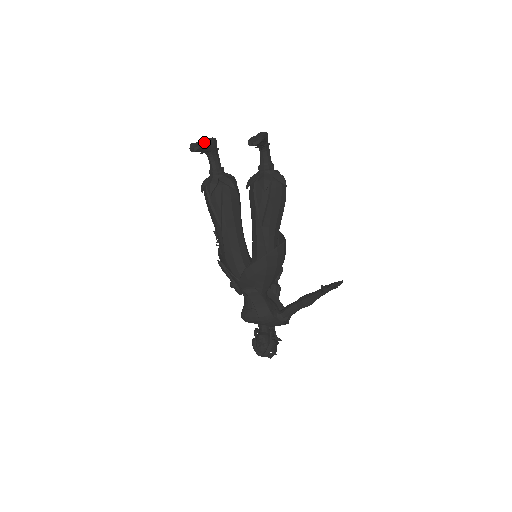
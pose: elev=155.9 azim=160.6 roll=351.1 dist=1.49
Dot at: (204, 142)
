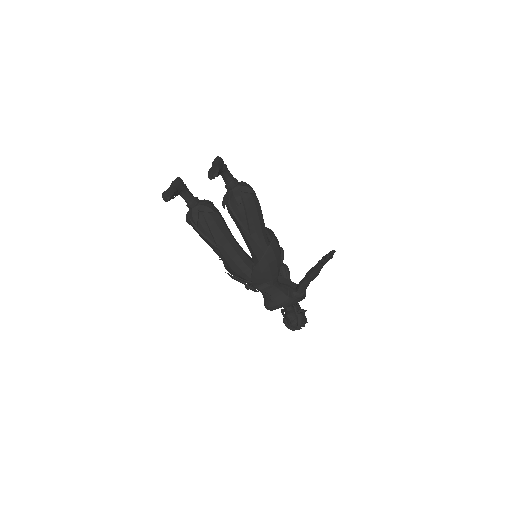
Dot at: (172, 188)
